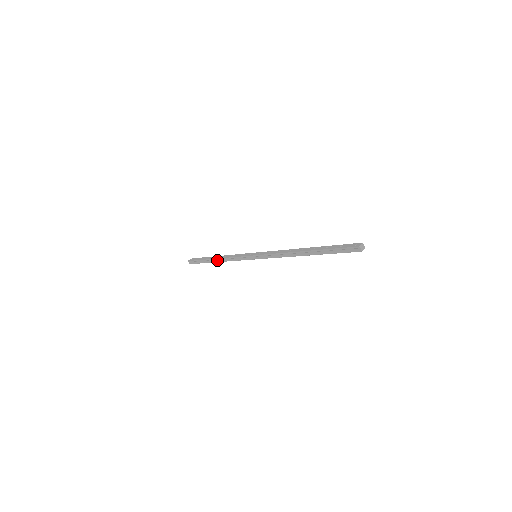
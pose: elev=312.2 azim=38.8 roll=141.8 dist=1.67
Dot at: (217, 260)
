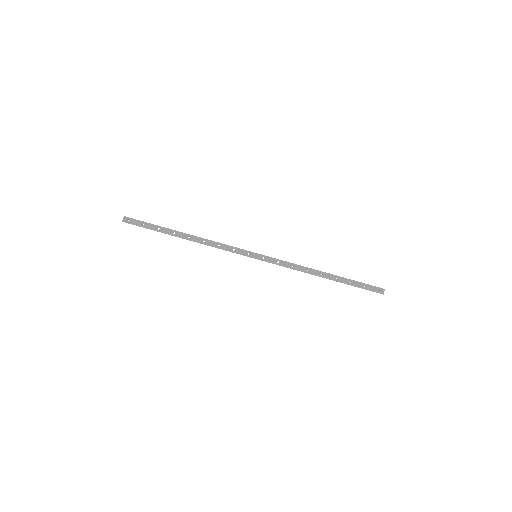
Dot at: (187, 239)
